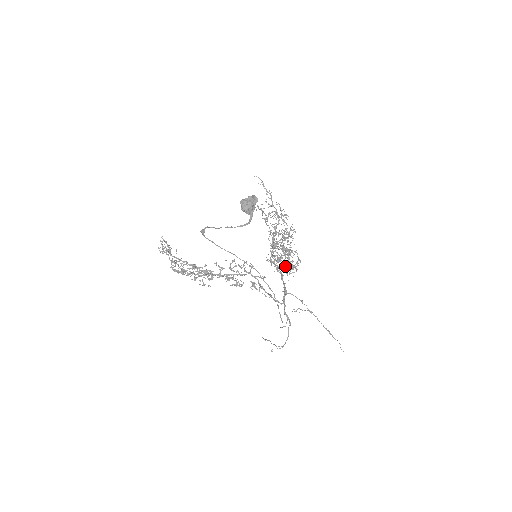
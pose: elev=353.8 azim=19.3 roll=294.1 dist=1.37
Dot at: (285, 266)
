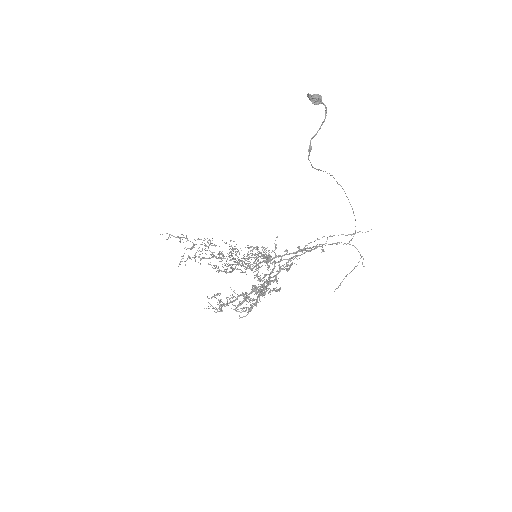
Dot at: (258, 267)
